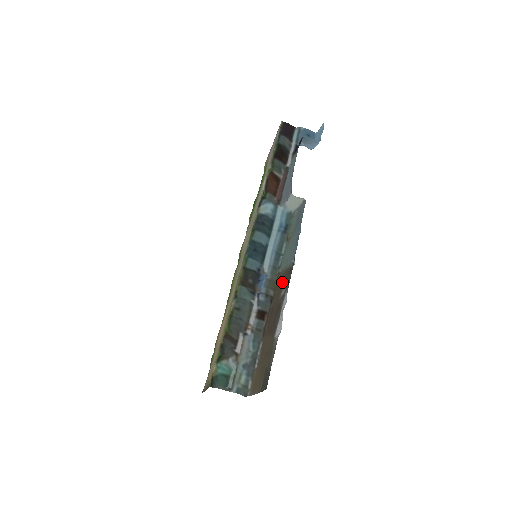
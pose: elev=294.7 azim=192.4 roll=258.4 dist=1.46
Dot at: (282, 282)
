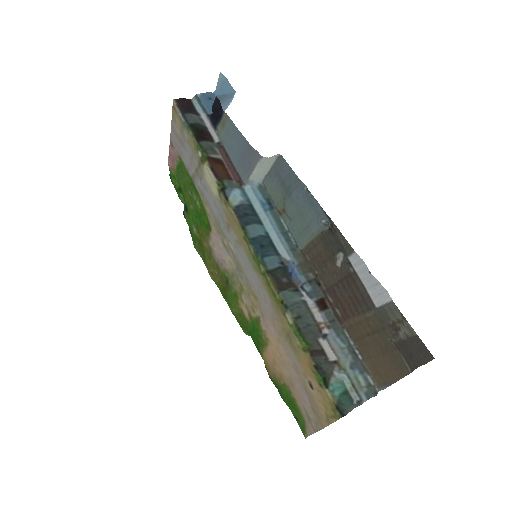
Dot at: (323, 253)
